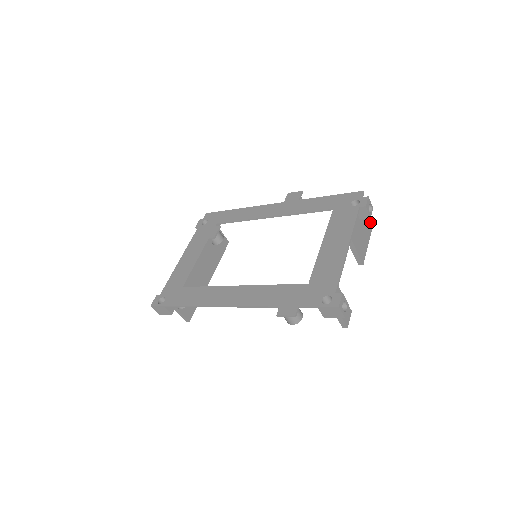
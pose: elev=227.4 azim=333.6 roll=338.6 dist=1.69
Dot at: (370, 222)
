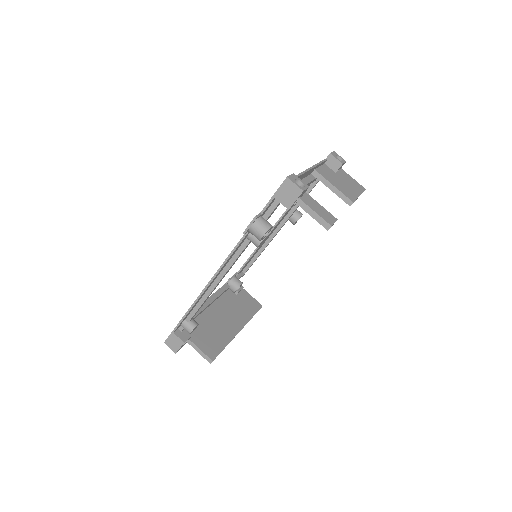
Dot at: (359, 185)
